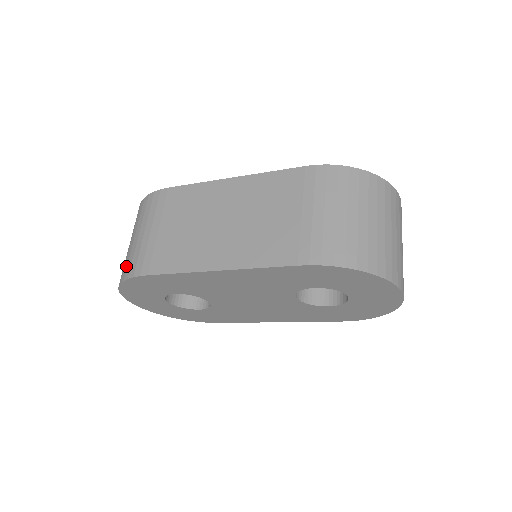
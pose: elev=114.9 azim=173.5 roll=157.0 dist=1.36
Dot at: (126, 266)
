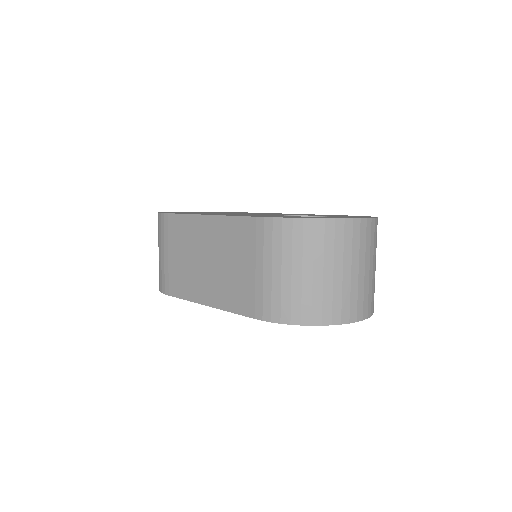
Dot at: occluded
